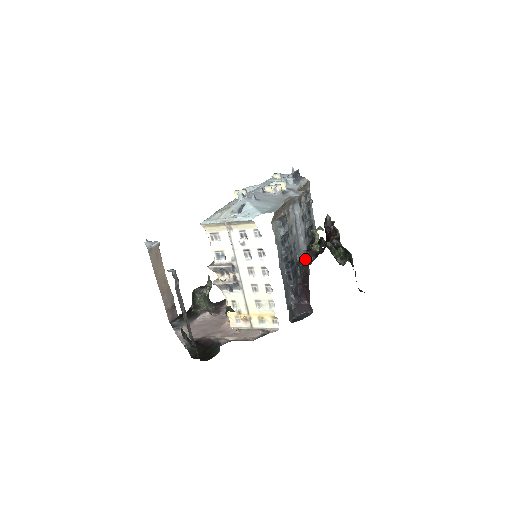
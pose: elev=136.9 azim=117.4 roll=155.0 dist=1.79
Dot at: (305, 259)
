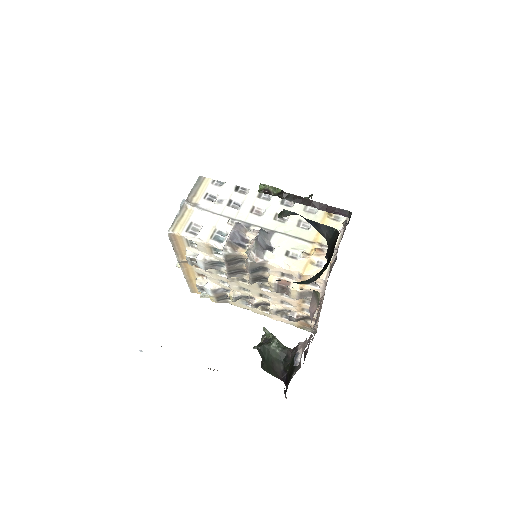
Dot at: (281, 195)
